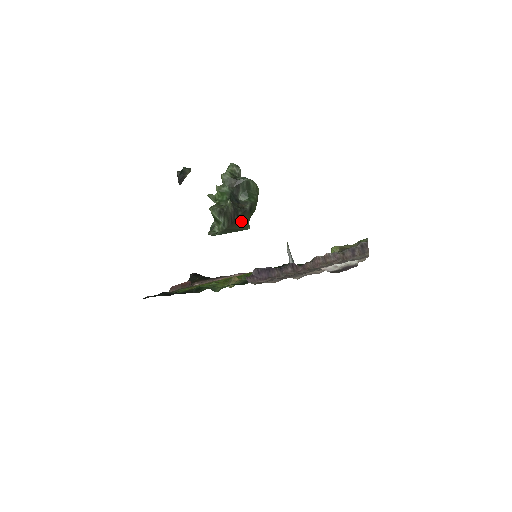
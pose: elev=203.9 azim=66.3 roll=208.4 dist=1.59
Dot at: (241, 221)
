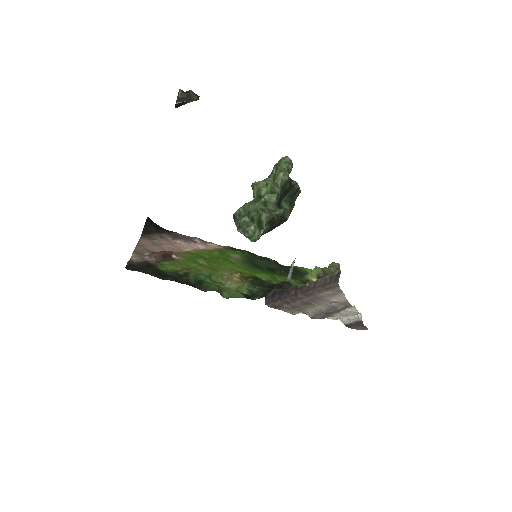
Dot at: occluded
